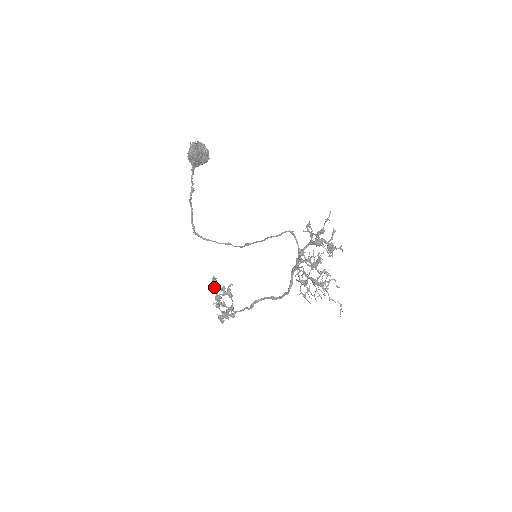
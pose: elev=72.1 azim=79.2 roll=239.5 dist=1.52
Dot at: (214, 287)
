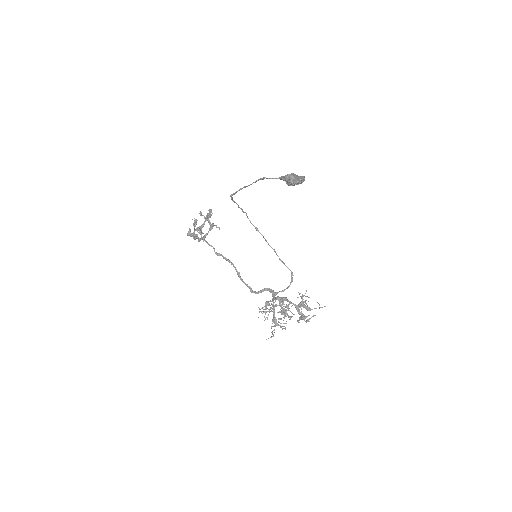
Dot at: (206, 220)
